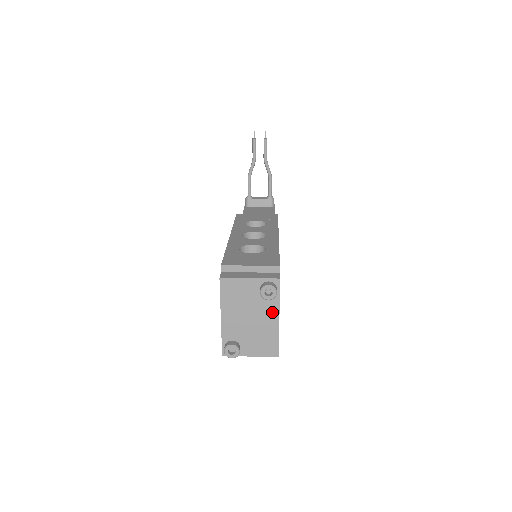
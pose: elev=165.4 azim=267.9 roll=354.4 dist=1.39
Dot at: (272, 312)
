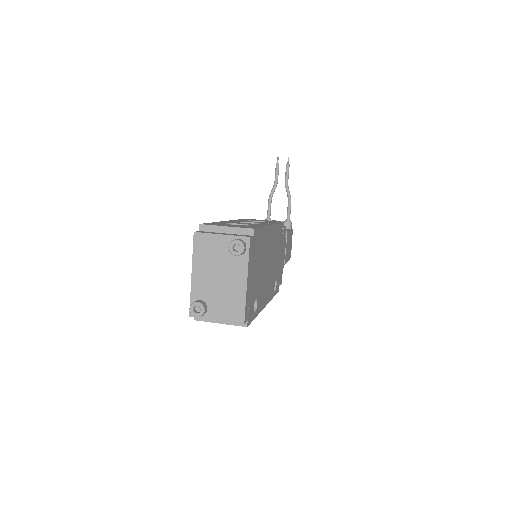
Dot at: (240, 273)
